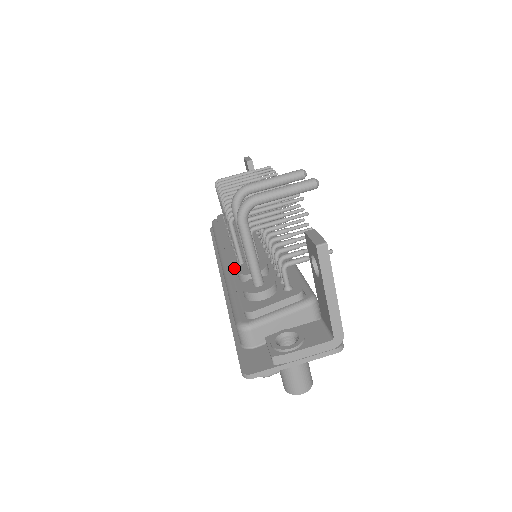
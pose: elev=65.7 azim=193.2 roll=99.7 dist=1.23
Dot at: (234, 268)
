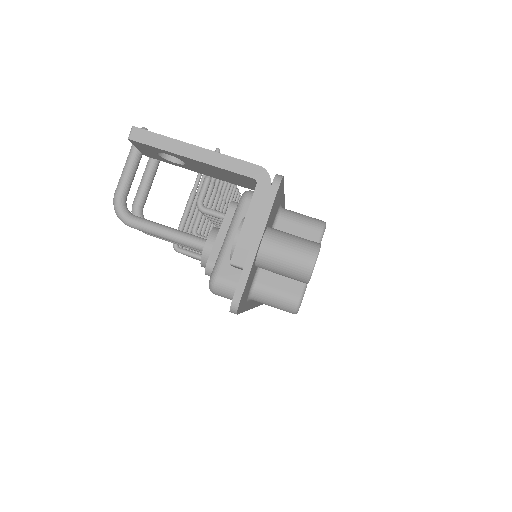
Dot at: occluded
